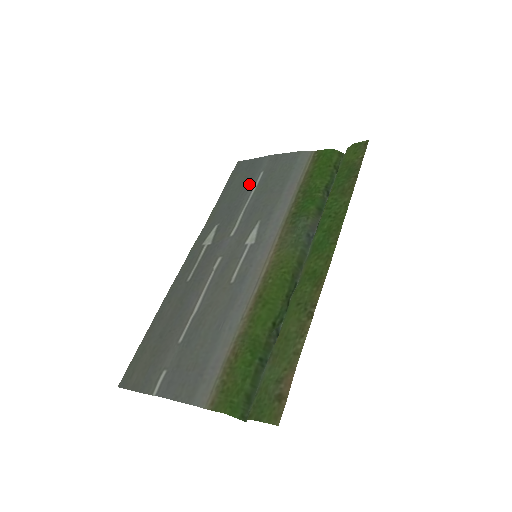
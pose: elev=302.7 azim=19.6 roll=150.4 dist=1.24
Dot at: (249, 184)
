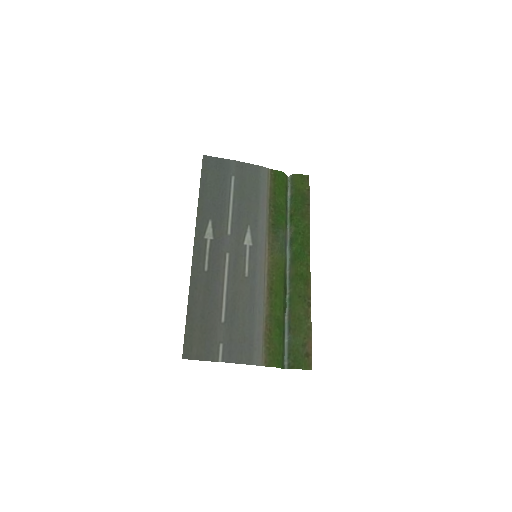
Dot at: (225, 185)
